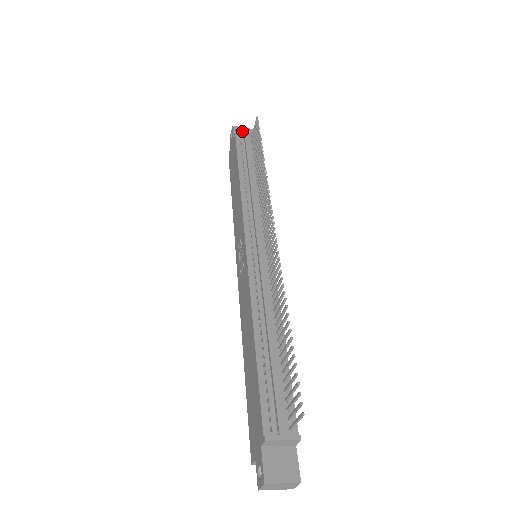
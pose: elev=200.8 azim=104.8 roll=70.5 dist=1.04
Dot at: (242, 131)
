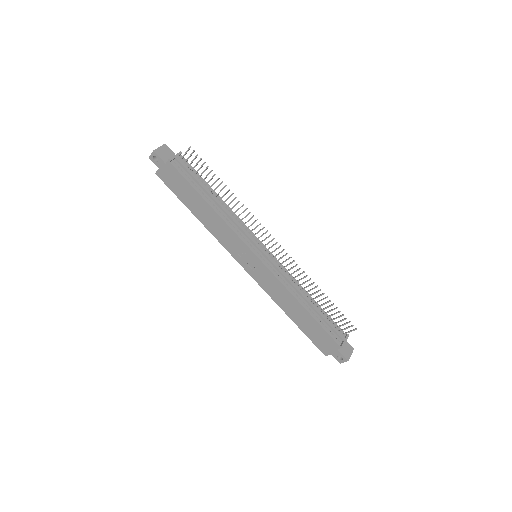
Dot at: (174, 158)
